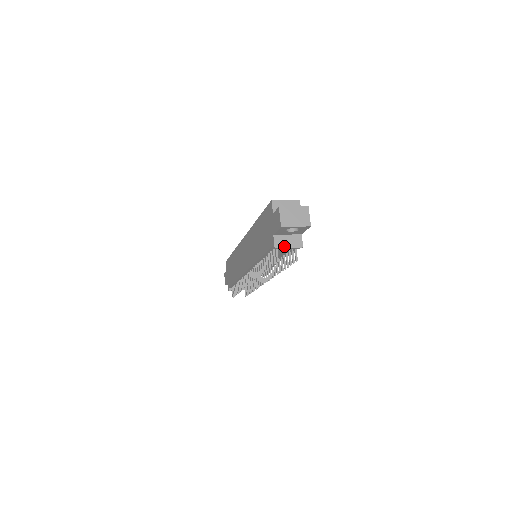
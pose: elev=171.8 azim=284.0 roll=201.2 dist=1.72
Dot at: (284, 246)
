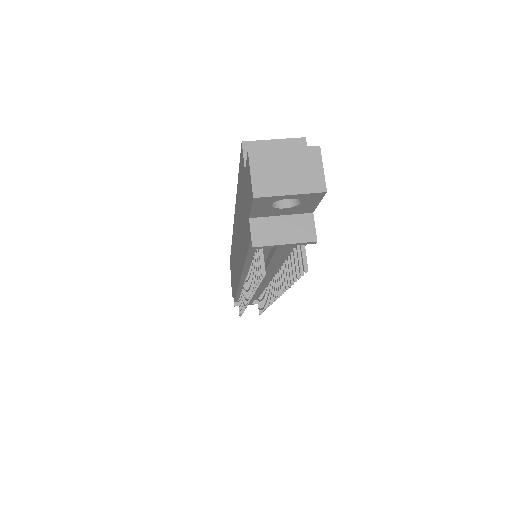
Dot at: (273, 241)
